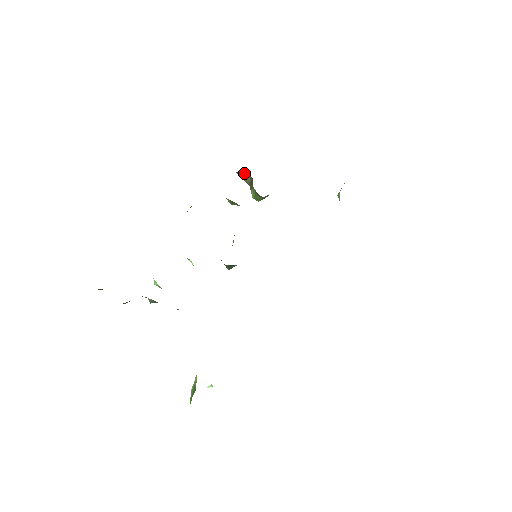
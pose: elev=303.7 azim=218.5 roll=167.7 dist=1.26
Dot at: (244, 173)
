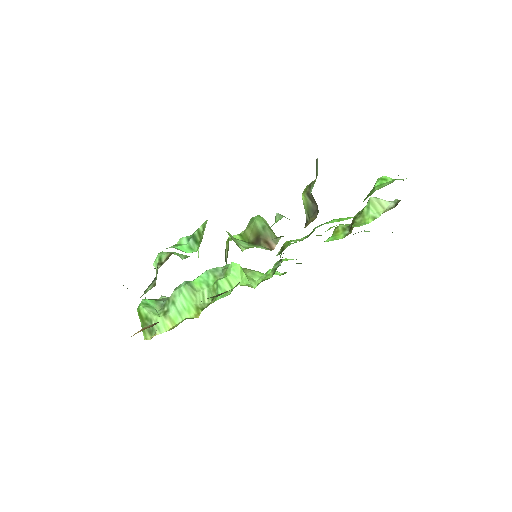
Dot at: occluded
